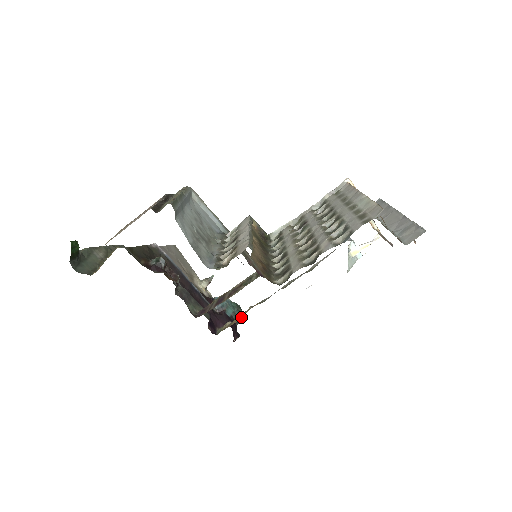
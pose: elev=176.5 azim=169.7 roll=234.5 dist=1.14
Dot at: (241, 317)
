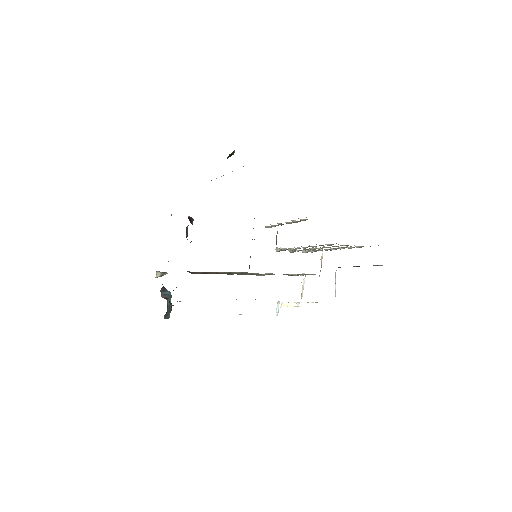
Dot at: occluded
